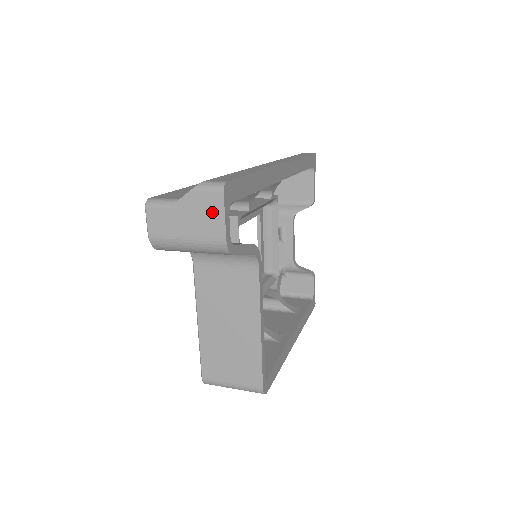
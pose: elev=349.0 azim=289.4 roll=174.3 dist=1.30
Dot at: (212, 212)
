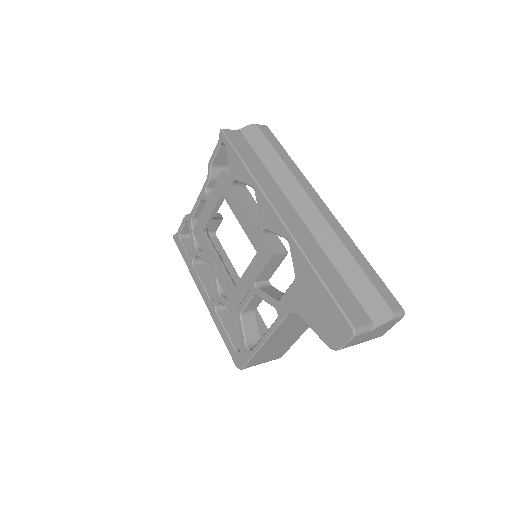
Dot at: (388, 327)
